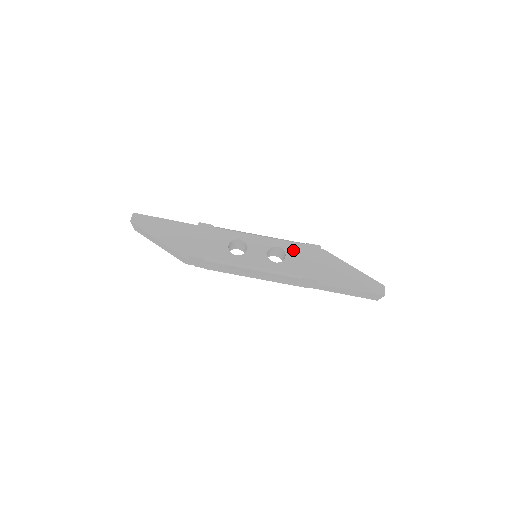
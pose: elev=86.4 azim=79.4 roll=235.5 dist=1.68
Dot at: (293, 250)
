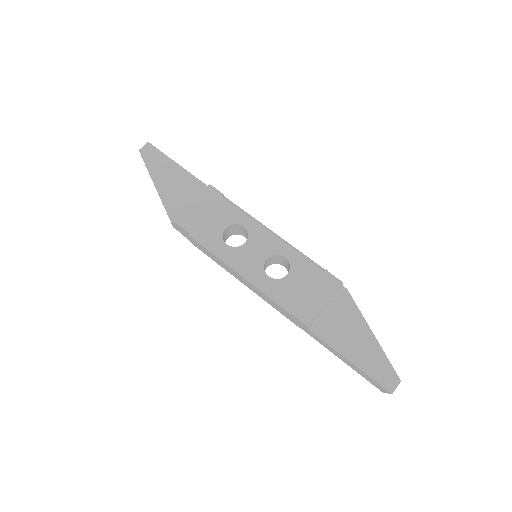
Dot at: (302, 271)
